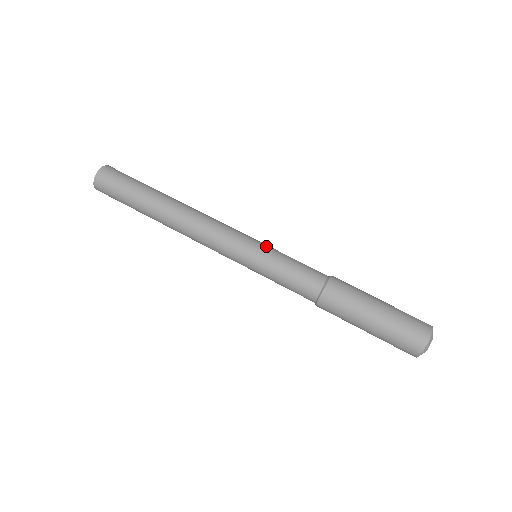
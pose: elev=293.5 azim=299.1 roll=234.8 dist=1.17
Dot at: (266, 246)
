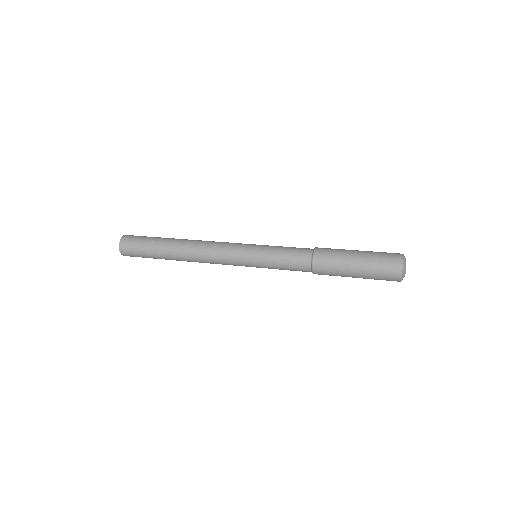
Dot at: occluded
